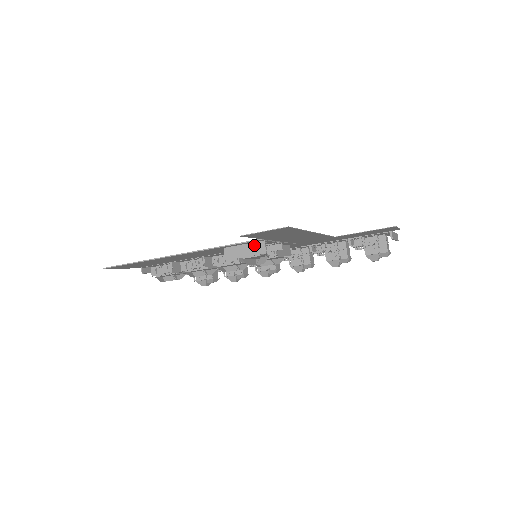
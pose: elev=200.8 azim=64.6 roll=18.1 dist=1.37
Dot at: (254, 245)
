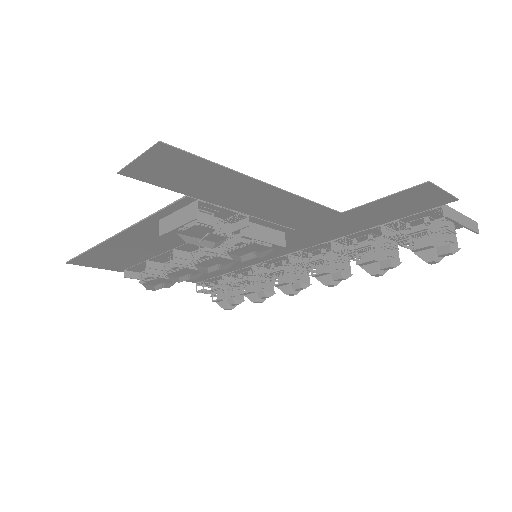
Dot at: (186, 209)
